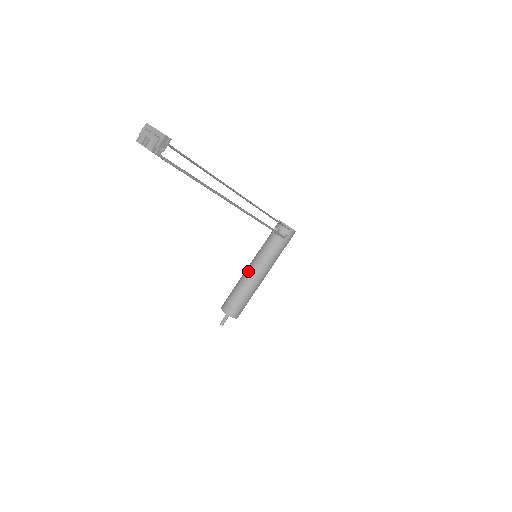
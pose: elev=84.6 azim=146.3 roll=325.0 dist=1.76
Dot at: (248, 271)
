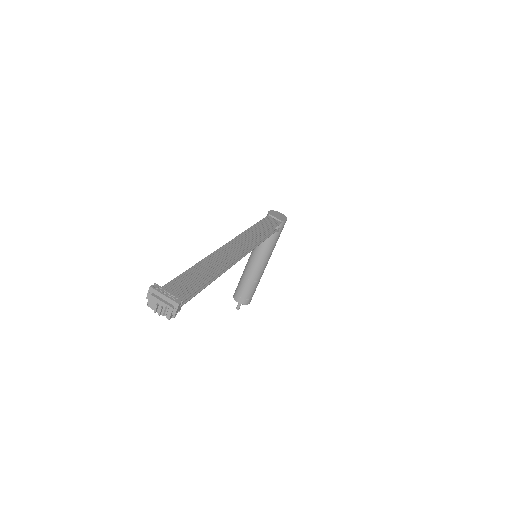
Dot at: (251, 266)
